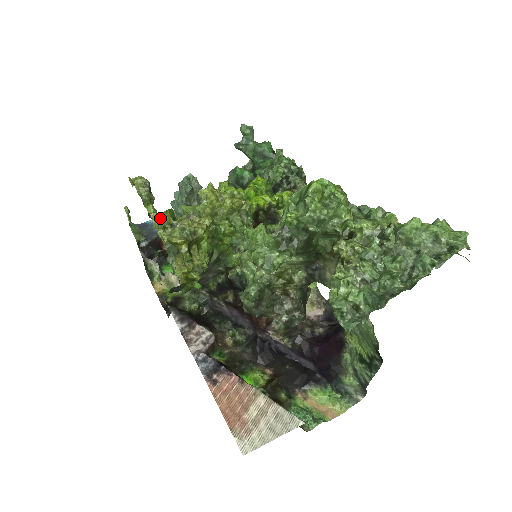
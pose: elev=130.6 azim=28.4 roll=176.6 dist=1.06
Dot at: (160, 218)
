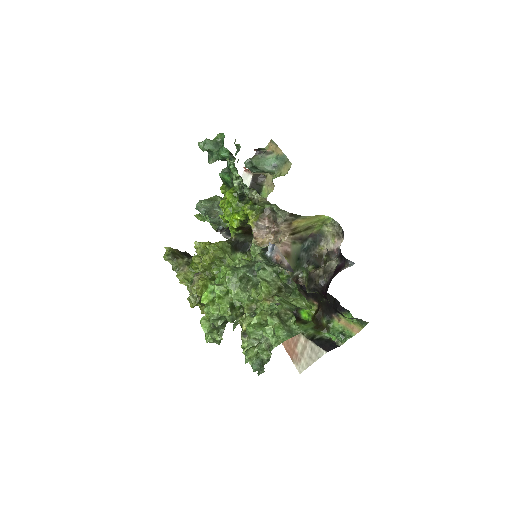
Dot at: (191, 268)
